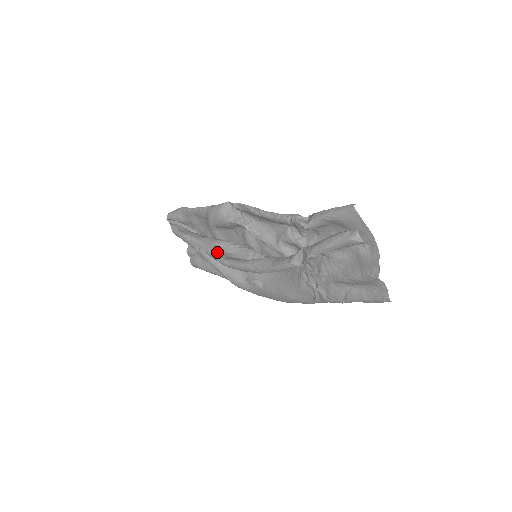
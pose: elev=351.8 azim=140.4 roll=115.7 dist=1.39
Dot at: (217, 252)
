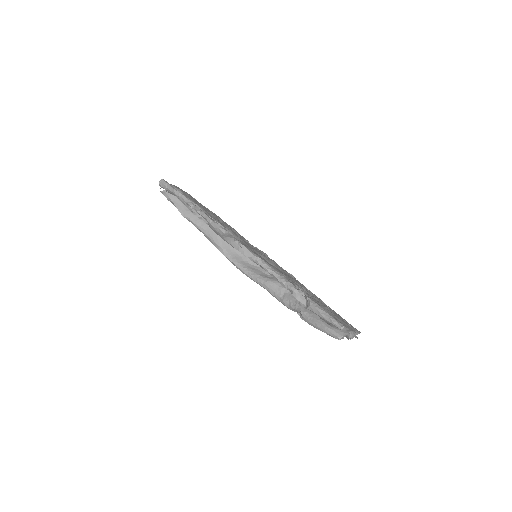
Dot at: (221, 248)
